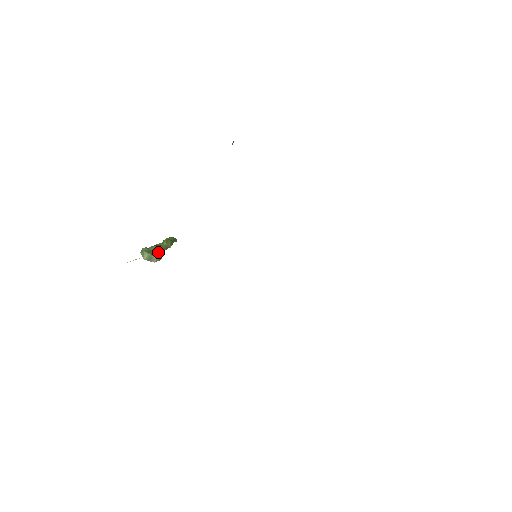
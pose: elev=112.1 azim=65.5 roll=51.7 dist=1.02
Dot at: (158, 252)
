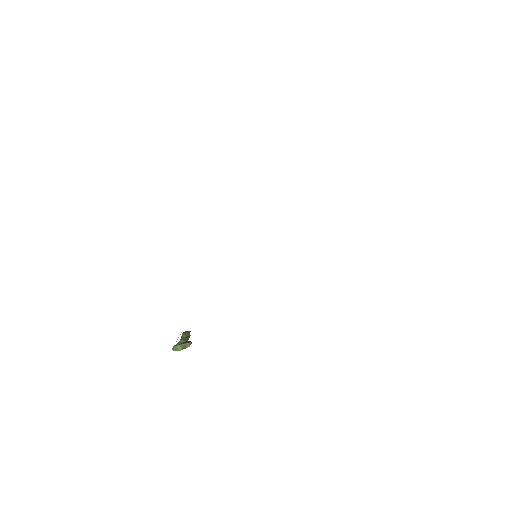
Dot at: occluded
